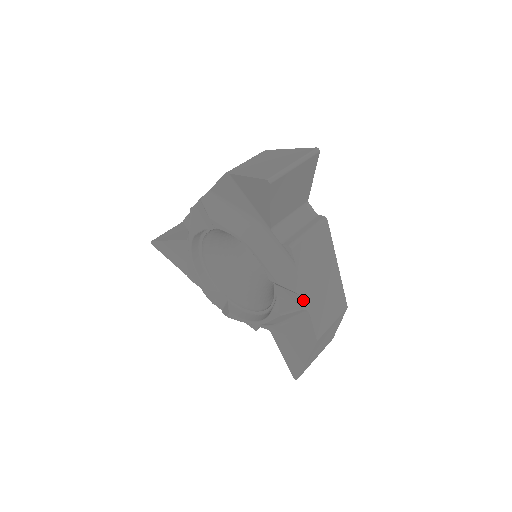
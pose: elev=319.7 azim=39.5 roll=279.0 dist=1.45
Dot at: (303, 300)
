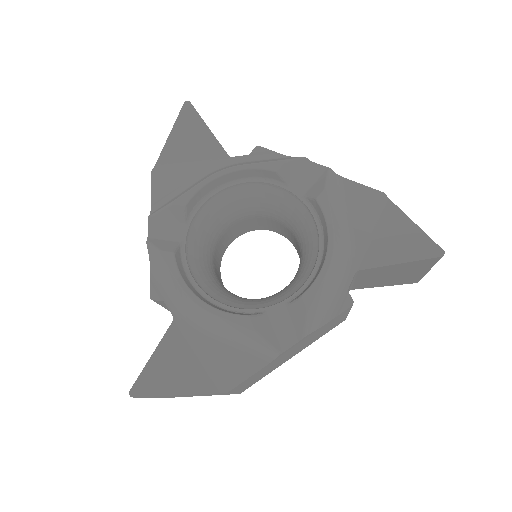
Dot at: (321, 167)
